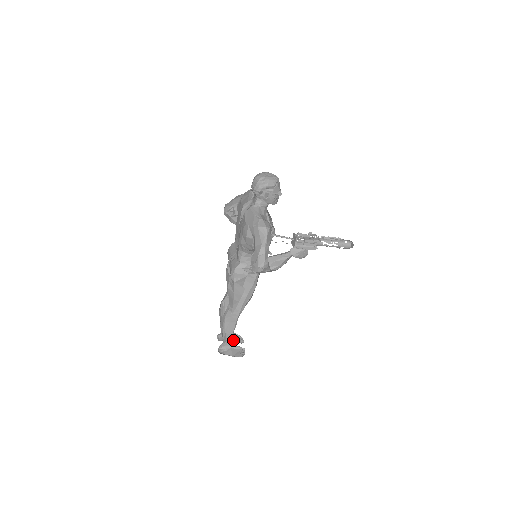
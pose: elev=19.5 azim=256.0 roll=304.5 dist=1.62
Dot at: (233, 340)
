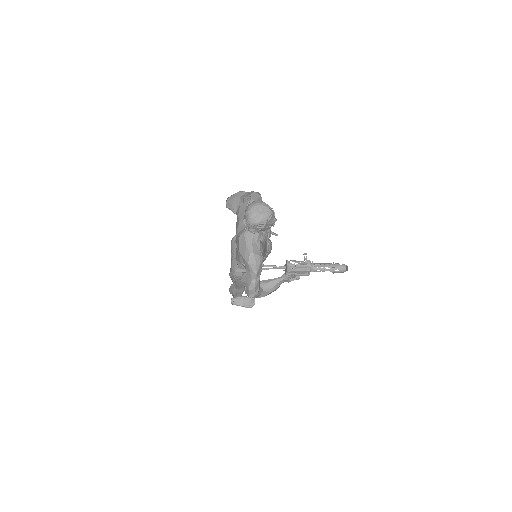
Dot at: (245, 288)
